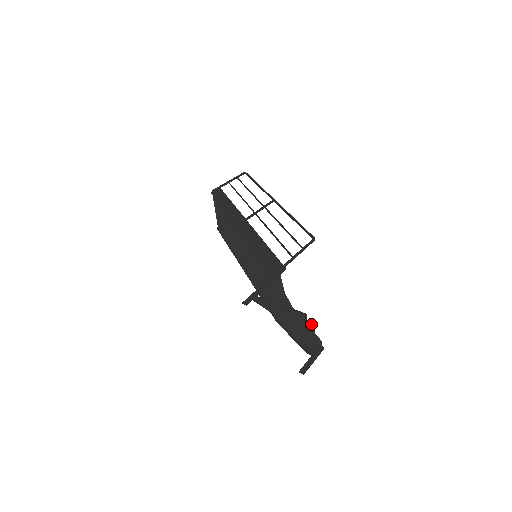
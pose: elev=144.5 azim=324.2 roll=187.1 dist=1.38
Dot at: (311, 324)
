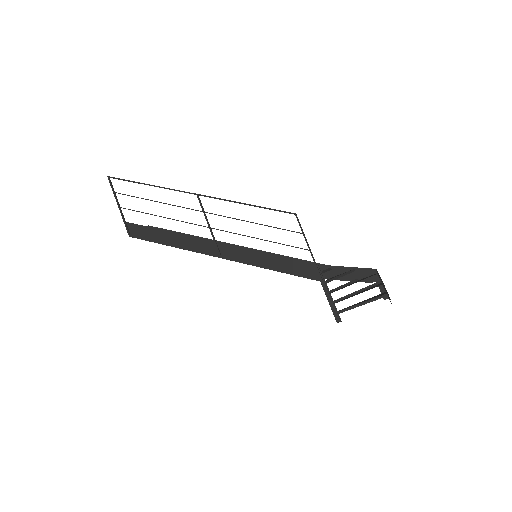
Dot at: occluded
